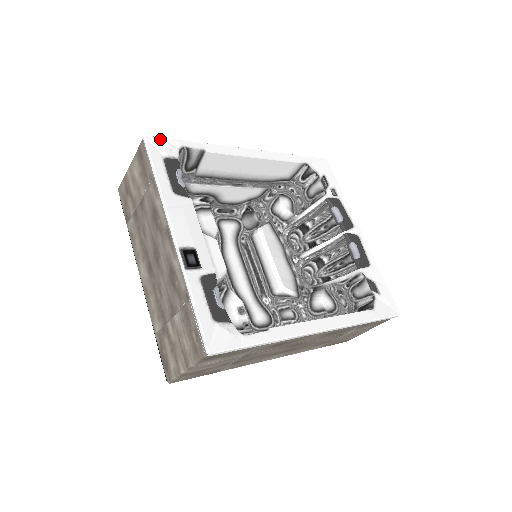
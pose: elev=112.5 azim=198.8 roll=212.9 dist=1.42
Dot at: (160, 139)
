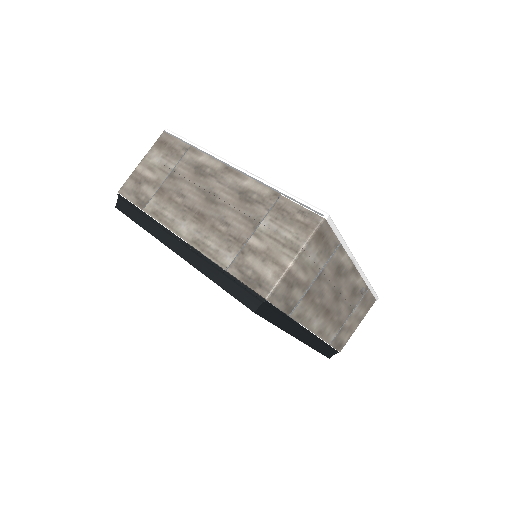
Dot at: occluded
